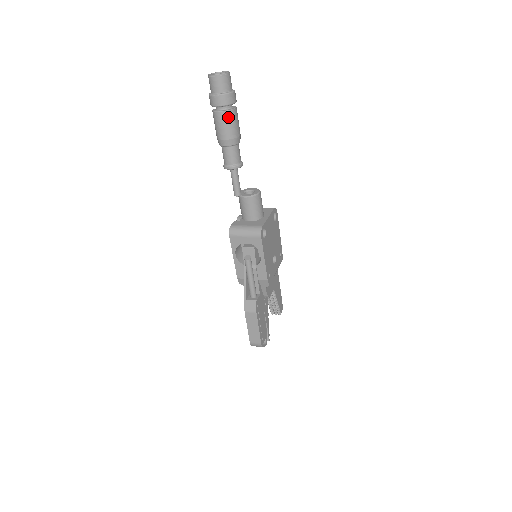
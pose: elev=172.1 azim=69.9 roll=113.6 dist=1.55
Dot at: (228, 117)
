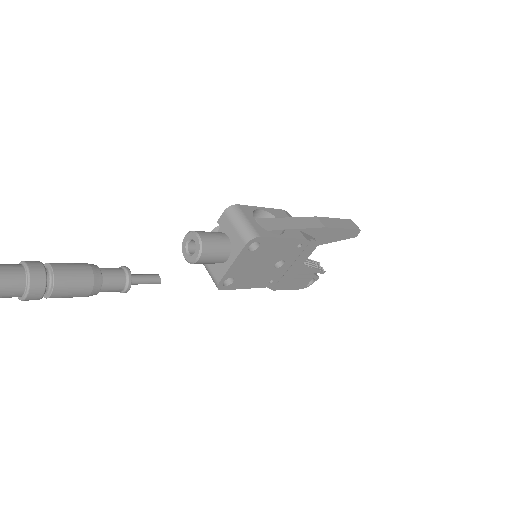
Dot at: (54, 297)
